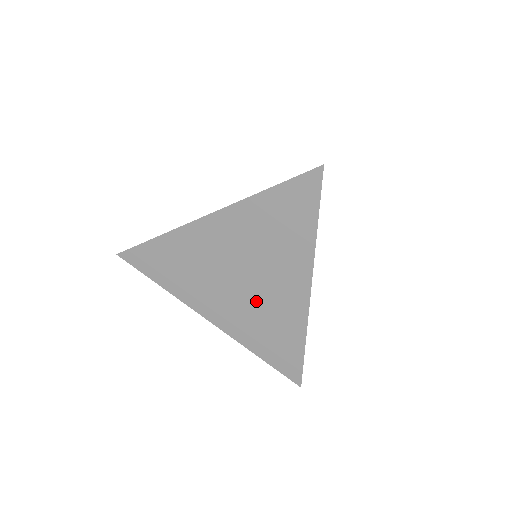
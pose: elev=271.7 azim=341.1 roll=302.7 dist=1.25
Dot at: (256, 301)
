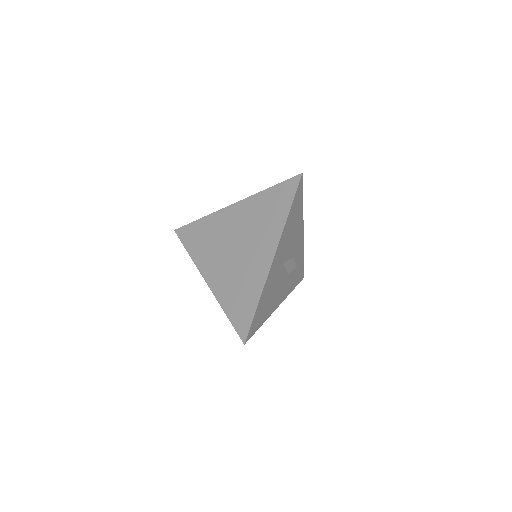
Dot at: (239, 265)
